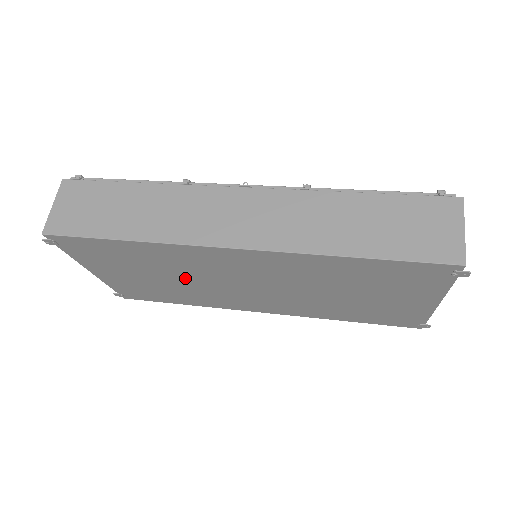
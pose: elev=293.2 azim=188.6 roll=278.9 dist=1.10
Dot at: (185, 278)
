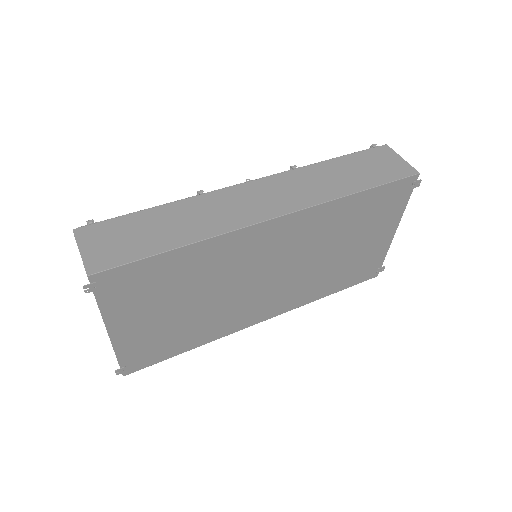
Dot at: (213, 292)
